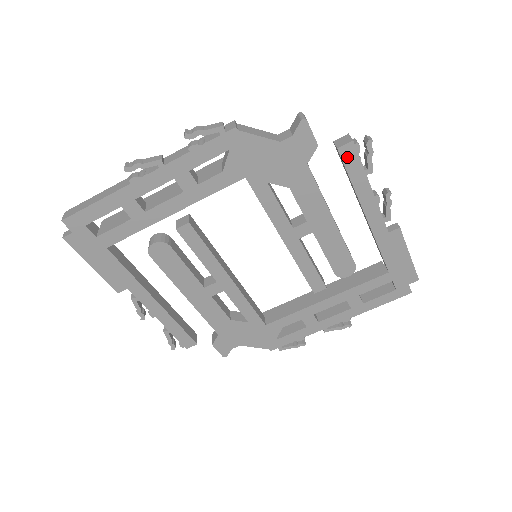
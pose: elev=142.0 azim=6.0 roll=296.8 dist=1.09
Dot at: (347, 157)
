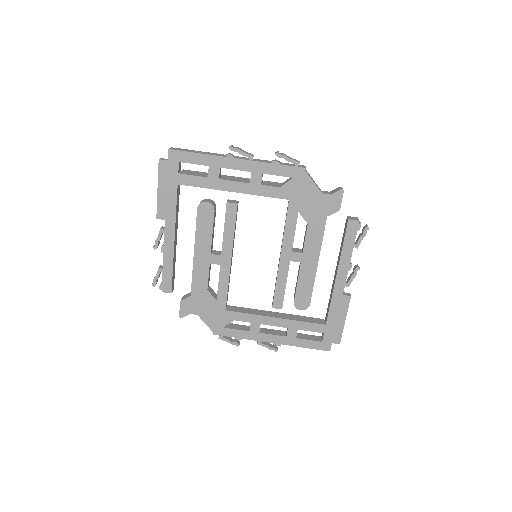
Dot at: (350, 228)
